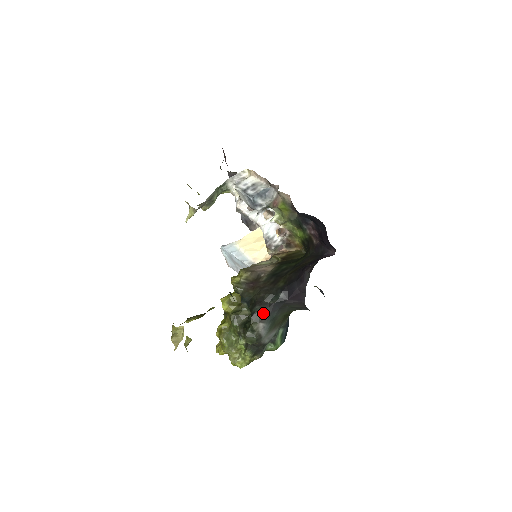
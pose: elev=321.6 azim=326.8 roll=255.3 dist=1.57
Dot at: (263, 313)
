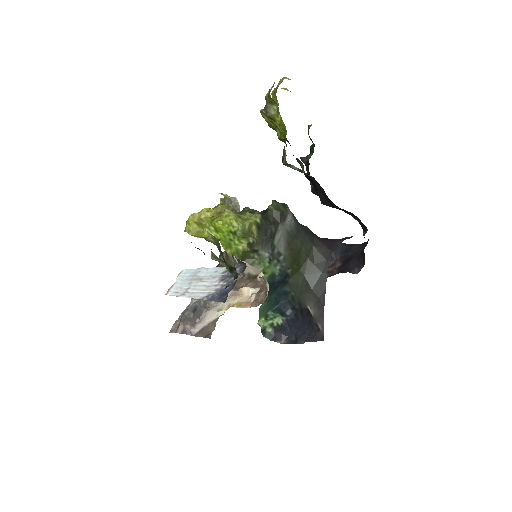
Dot at: (295, 217)
